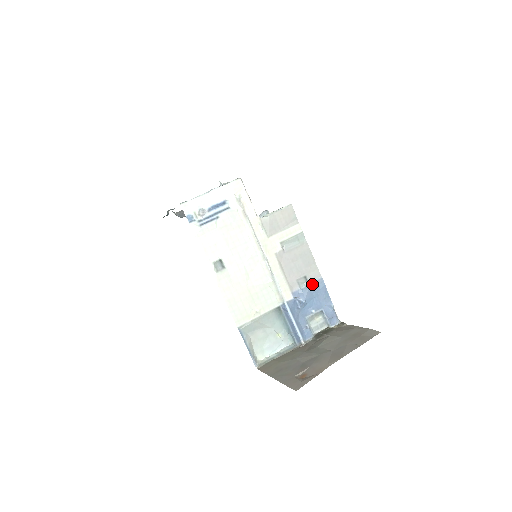
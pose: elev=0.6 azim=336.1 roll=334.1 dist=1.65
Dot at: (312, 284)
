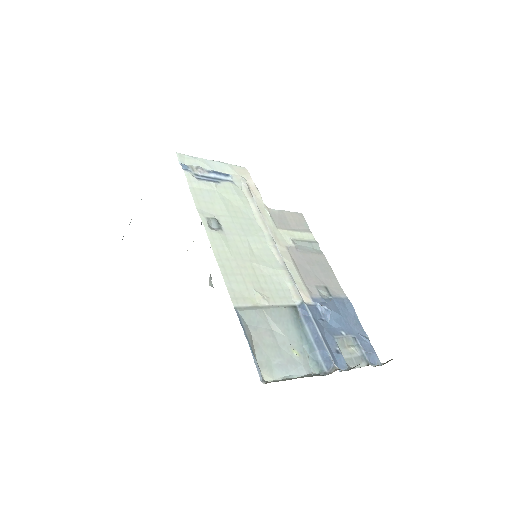
Dot at: (336, 299)
